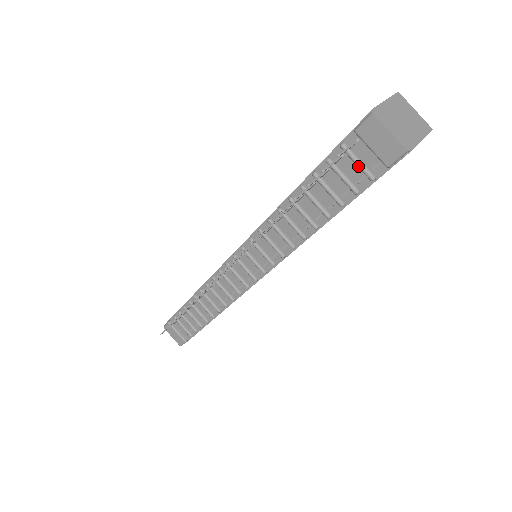
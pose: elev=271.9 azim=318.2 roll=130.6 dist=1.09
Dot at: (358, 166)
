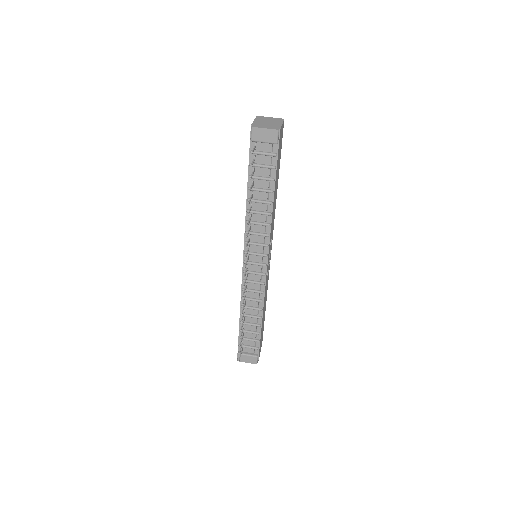
Dot at: (265, 155)
